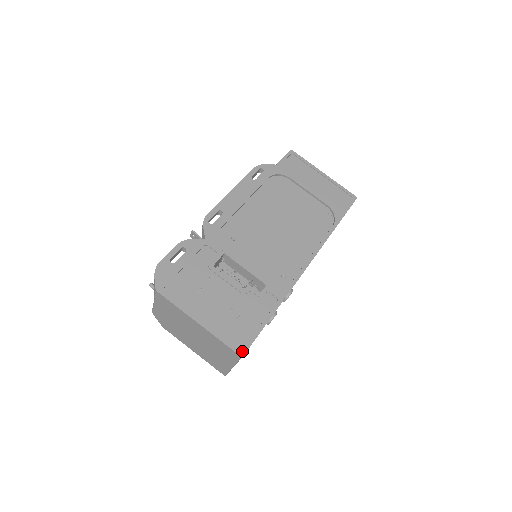
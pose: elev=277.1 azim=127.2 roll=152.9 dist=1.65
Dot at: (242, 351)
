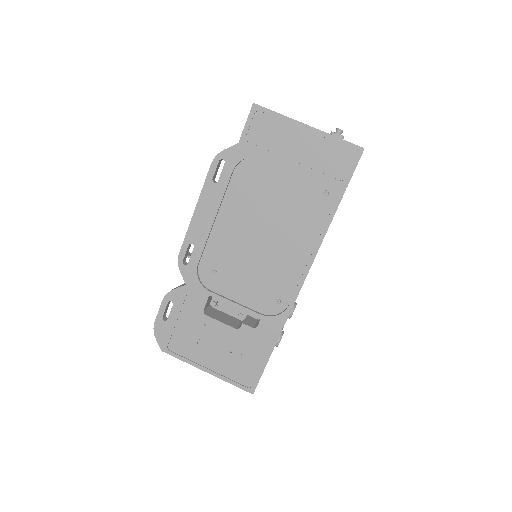
Dot at: (251, 389)
